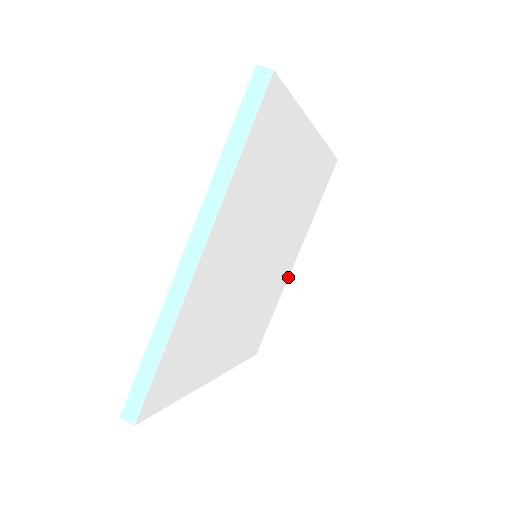
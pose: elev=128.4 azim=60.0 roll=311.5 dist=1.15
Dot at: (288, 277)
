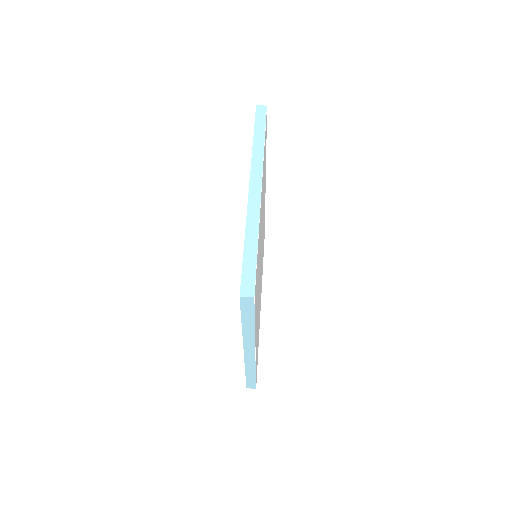
Dot at: occluded
